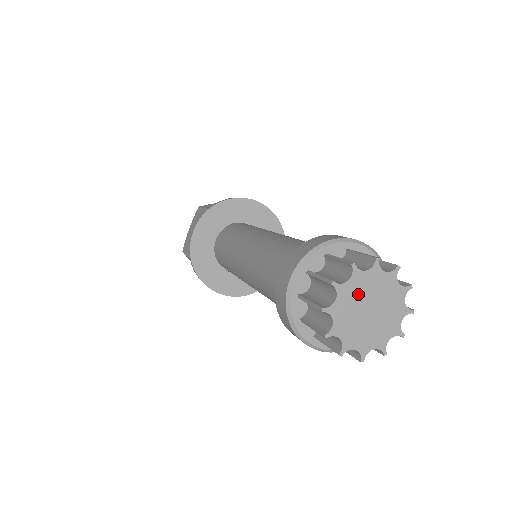
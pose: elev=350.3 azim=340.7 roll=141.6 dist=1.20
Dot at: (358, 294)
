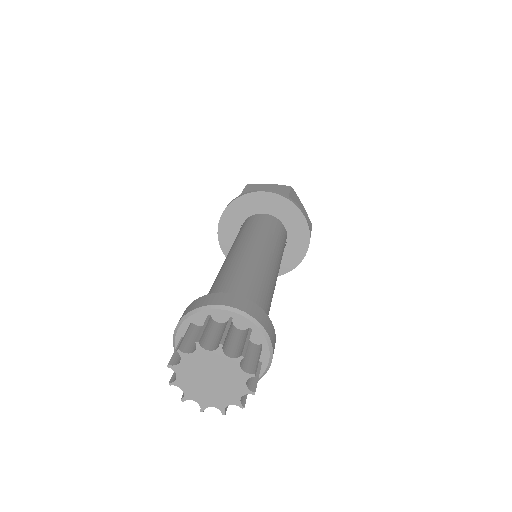
Dot at: (192, 377)
